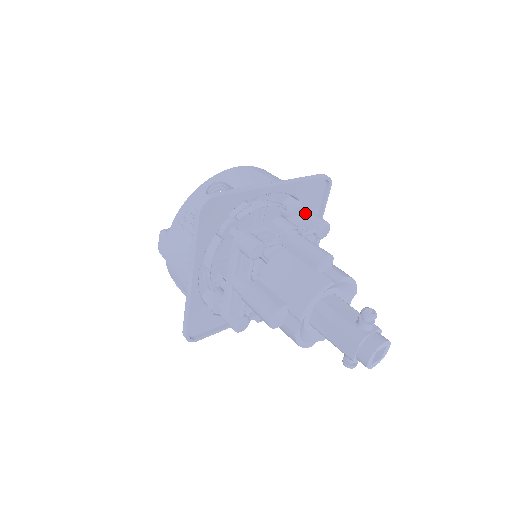
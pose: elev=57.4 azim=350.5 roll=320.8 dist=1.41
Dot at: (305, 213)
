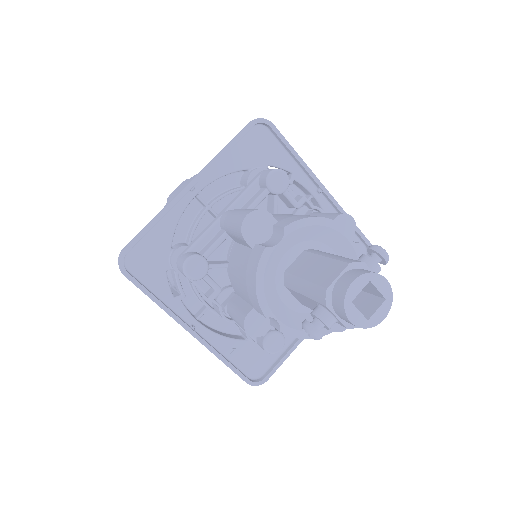
Dot at: occluded
